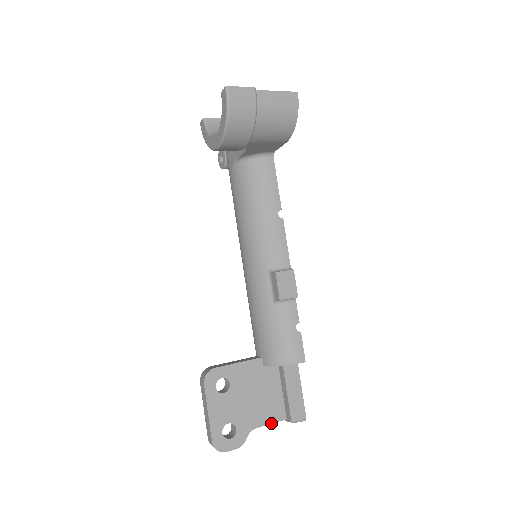
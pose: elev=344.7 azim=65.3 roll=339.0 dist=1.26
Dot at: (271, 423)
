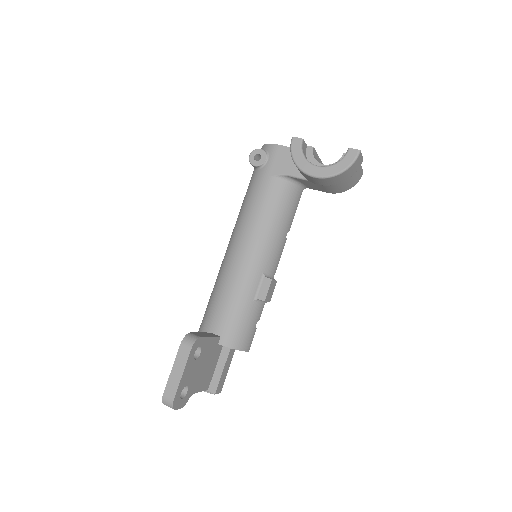
Dot at: (201, 391)
